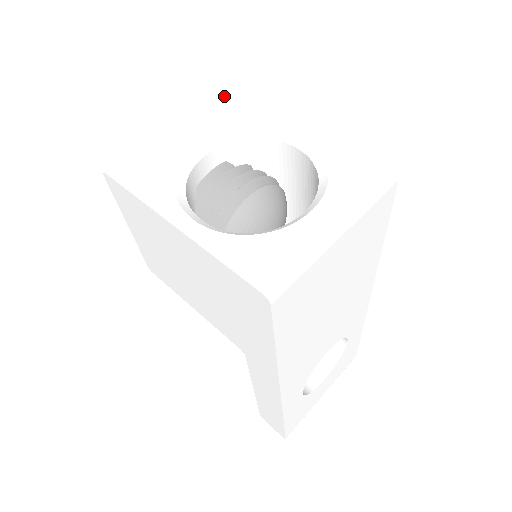
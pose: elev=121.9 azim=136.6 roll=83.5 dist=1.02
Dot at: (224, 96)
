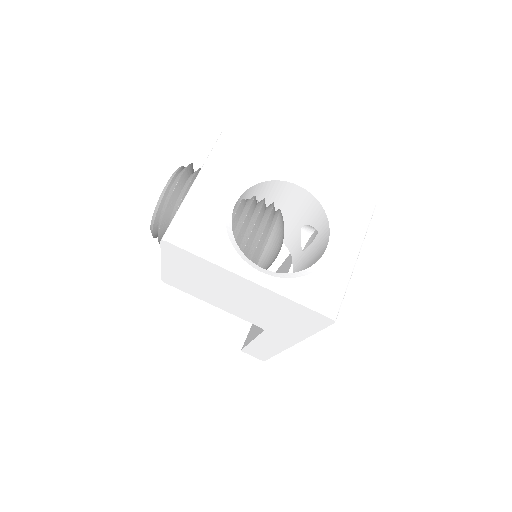
Dot at: (226, 140)
